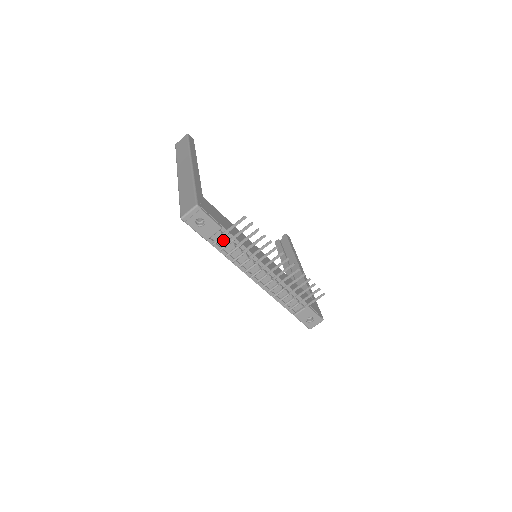
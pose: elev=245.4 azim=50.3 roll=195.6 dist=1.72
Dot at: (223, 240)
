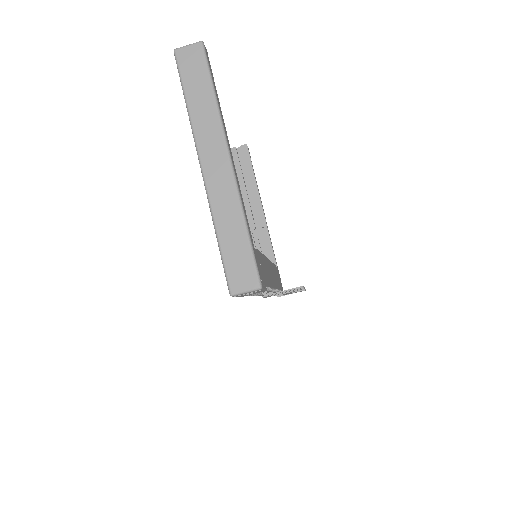
Dot at: occluded
